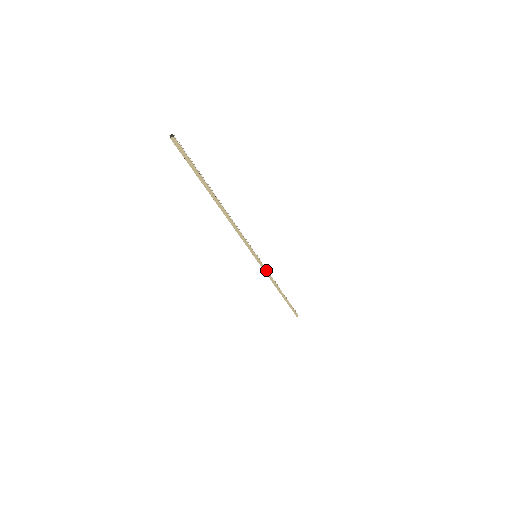
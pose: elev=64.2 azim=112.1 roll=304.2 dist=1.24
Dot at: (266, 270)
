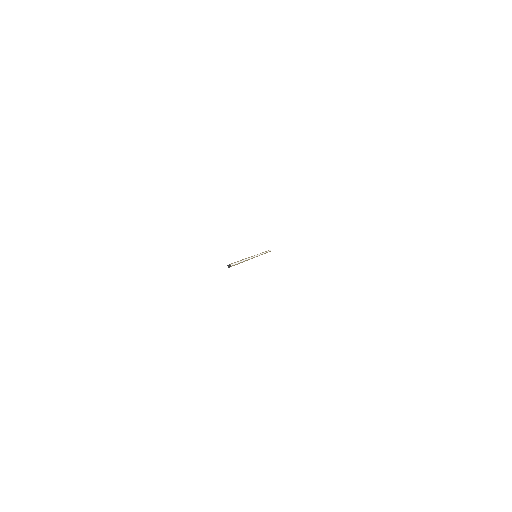
Dot at: occluded
